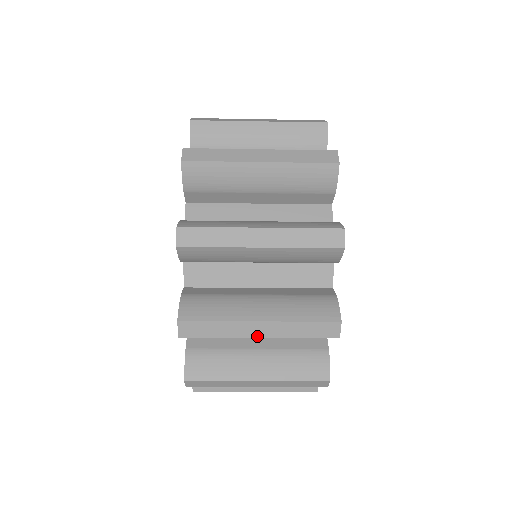
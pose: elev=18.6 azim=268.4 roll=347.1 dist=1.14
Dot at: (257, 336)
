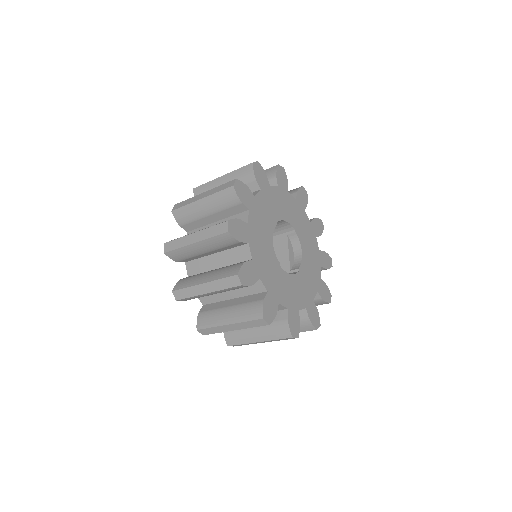
Dot at: (206, 293)
